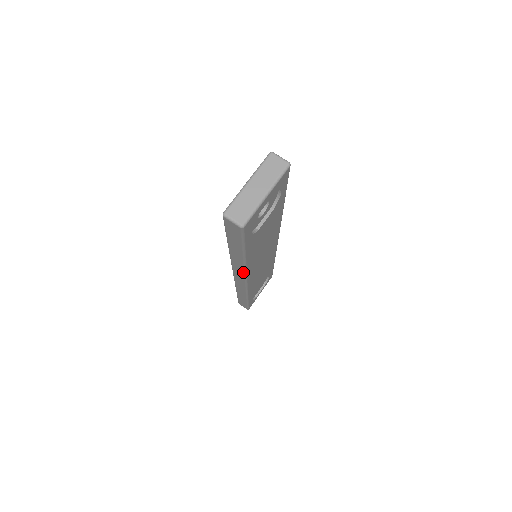
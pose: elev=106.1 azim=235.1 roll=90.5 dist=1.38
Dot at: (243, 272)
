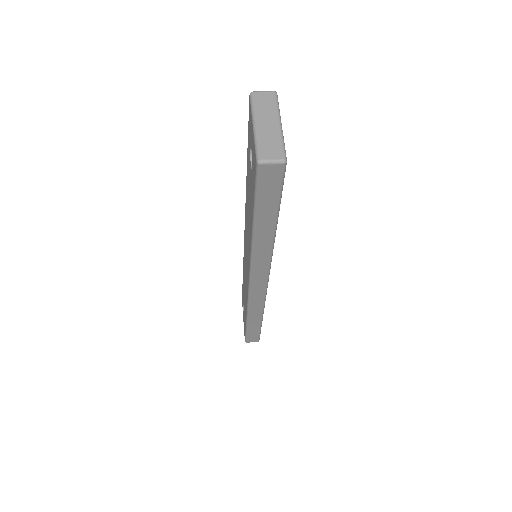
Dot at: (268, 263)
